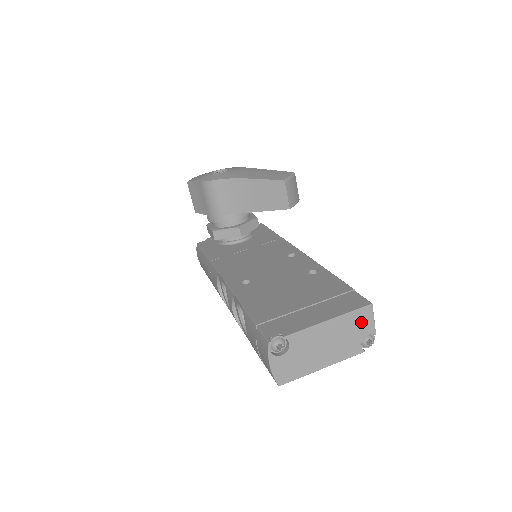
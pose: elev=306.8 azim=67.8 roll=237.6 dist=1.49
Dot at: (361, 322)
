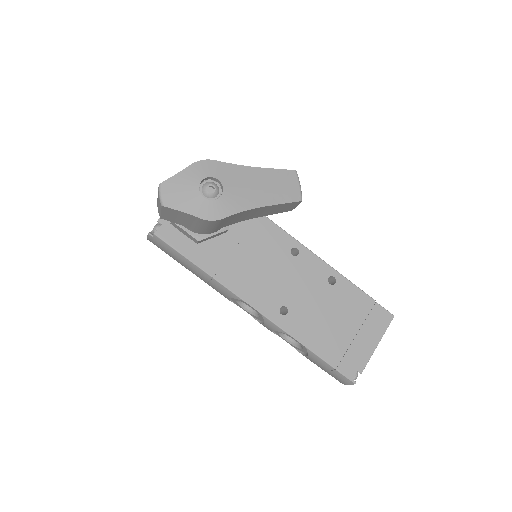
Dot at: occluded
